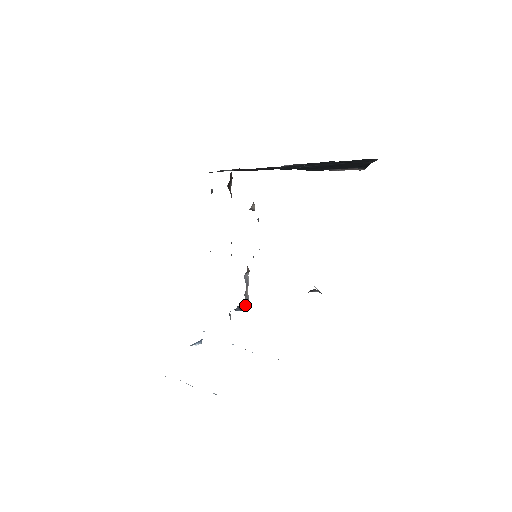
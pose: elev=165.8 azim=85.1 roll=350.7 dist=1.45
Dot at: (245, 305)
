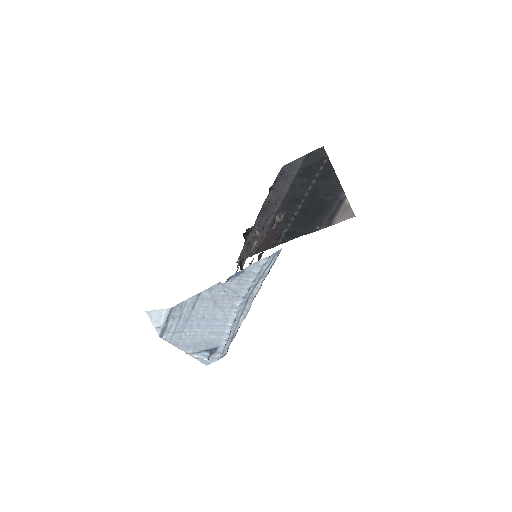
Dot at: occluded
